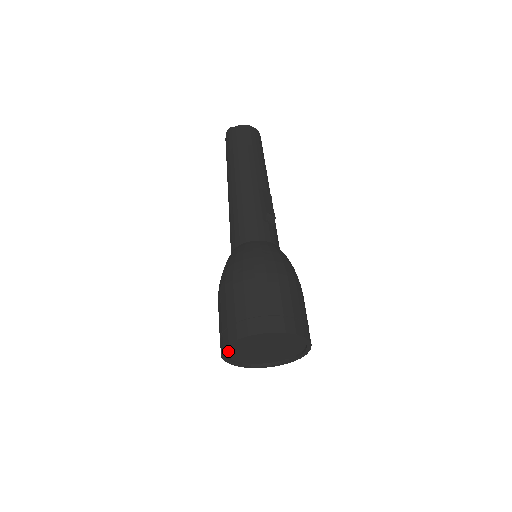
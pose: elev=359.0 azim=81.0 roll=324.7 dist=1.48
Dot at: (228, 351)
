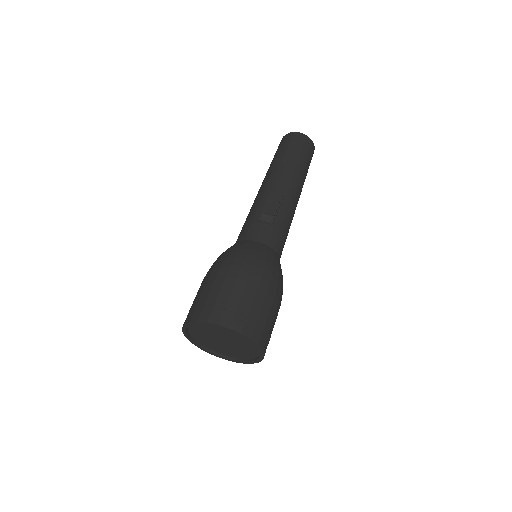
Dot at: (199, 341)
